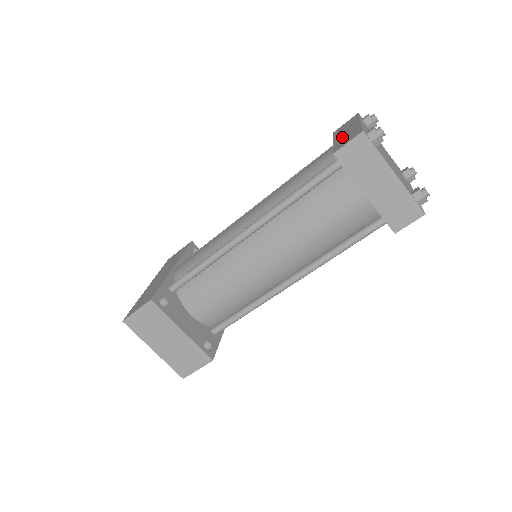
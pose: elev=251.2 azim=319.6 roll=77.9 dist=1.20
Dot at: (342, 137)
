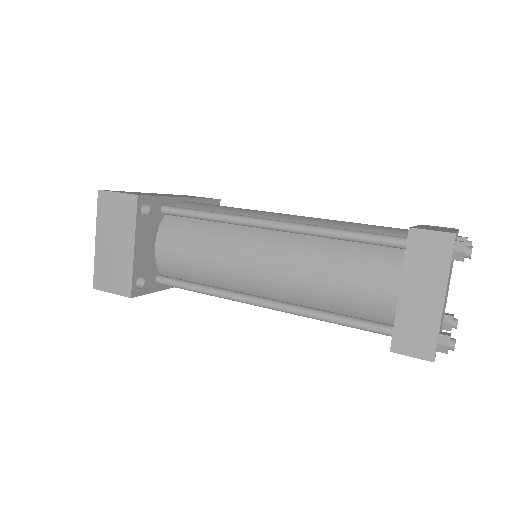
Dot at: occluded
